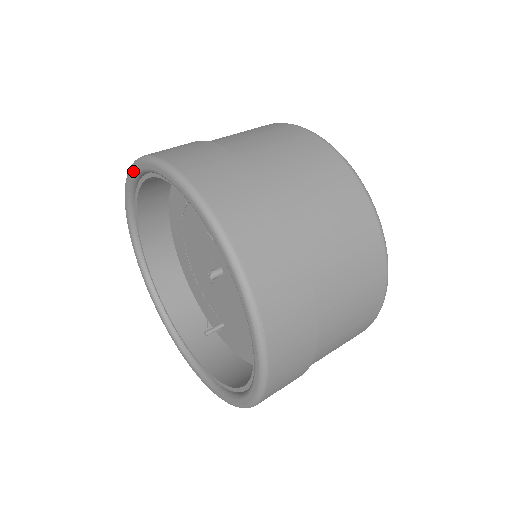
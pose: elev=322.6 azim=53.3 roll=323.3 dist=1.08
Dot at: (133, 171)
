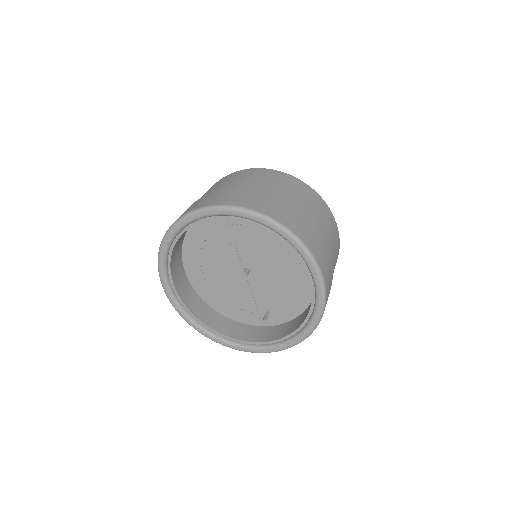
Dot at: (164, 246)
